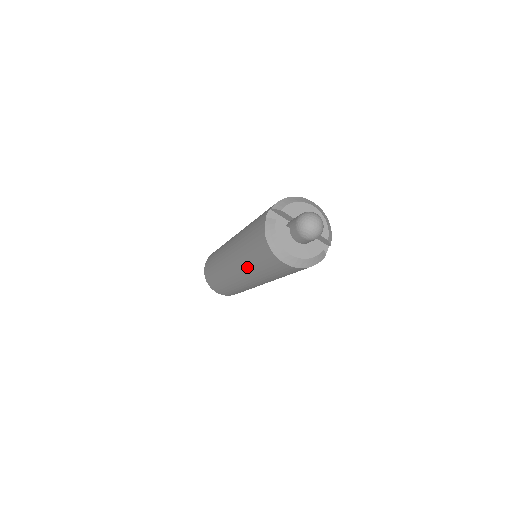
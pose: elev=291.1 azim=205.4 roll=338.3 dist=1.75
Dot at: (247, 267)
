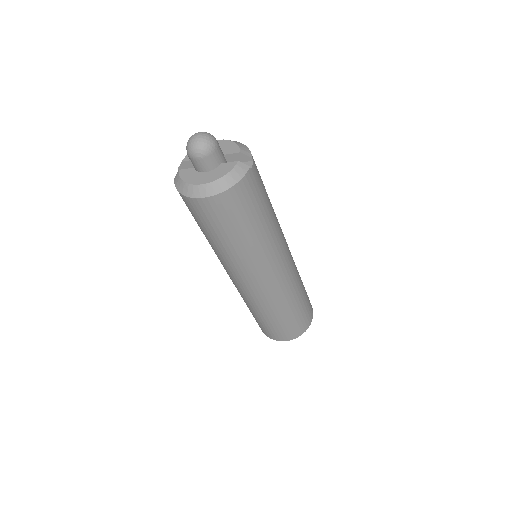
Dot at: (223, 255)
